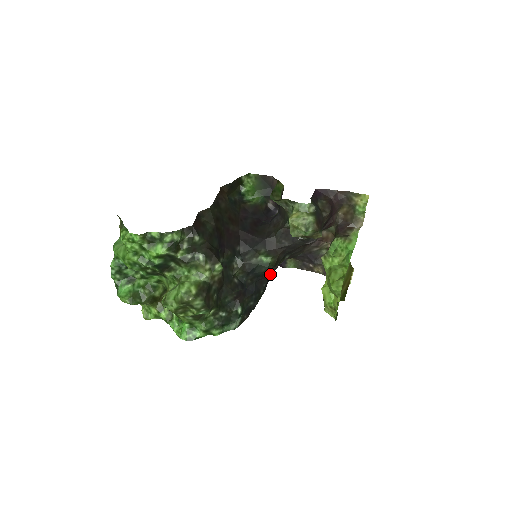
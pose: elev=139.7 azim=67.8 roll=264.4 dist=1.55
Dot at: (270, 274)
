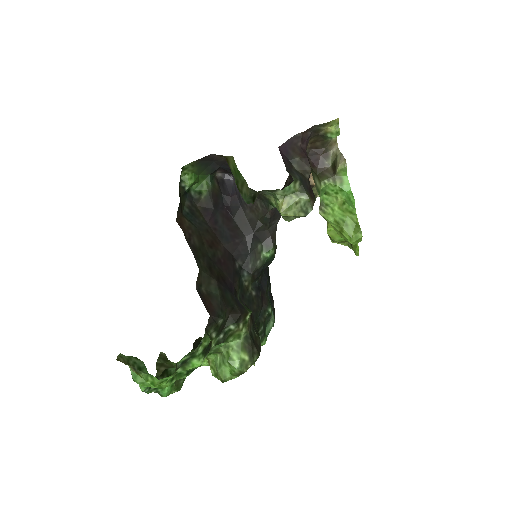
Dot at: occluded
